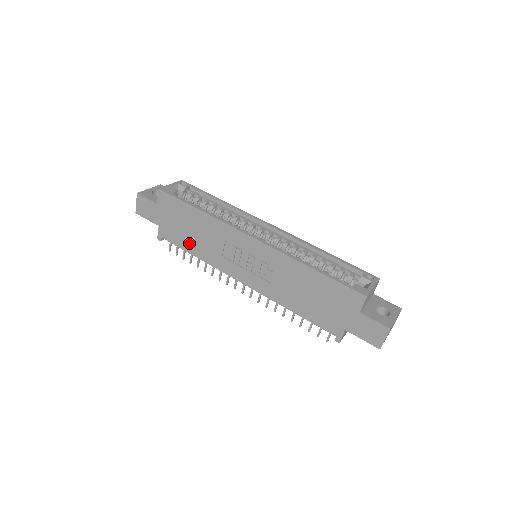
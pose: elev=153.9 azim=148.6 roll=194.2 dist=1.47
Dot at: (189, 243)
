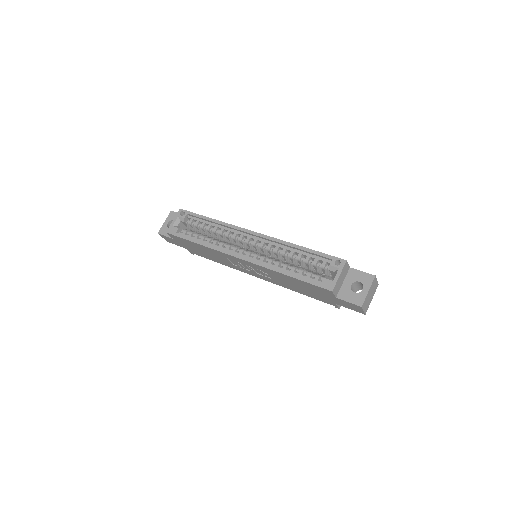
Dot at: (209, 257)
